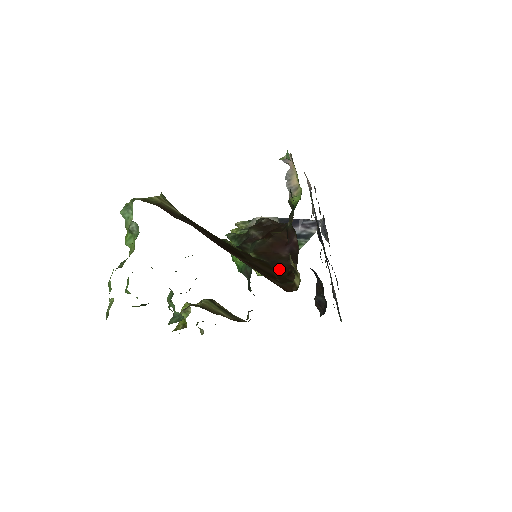
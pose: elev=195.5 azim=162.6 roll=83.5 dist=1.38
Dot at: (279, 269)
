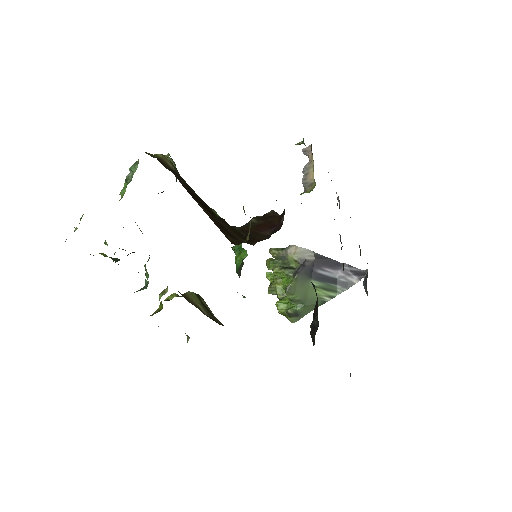
Dot at: (249, 239)
